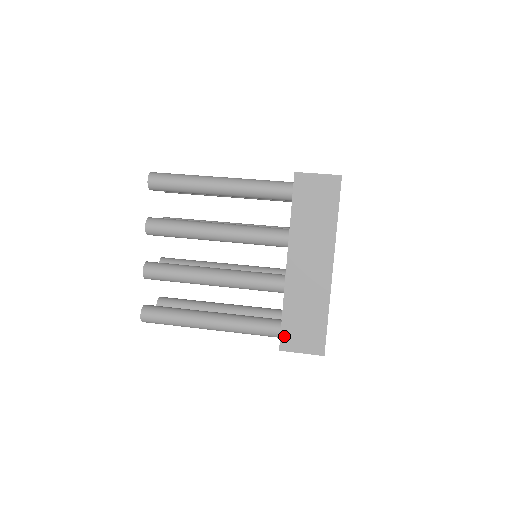
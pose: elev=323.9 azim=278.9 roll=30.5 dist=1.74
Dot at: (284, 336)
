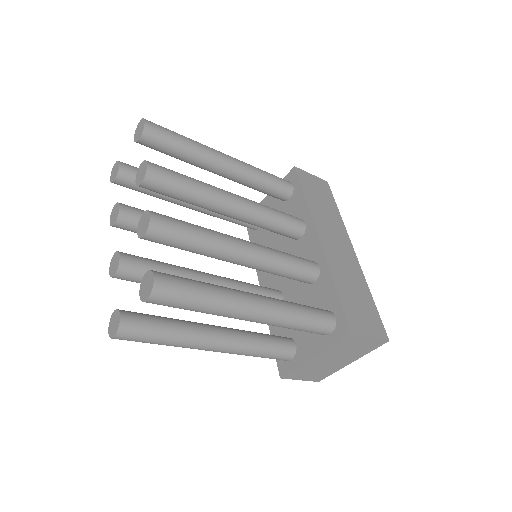
Dot at: (348, 315)
